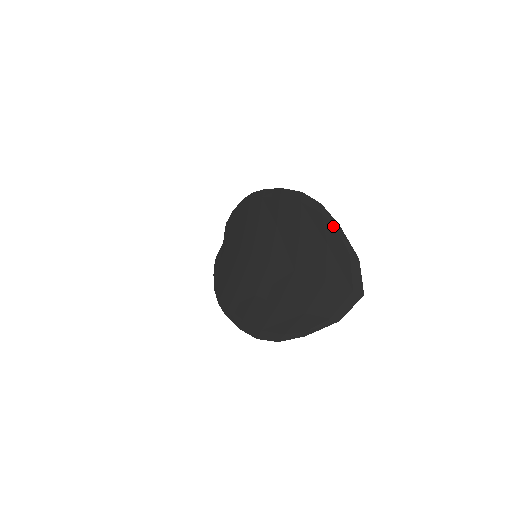
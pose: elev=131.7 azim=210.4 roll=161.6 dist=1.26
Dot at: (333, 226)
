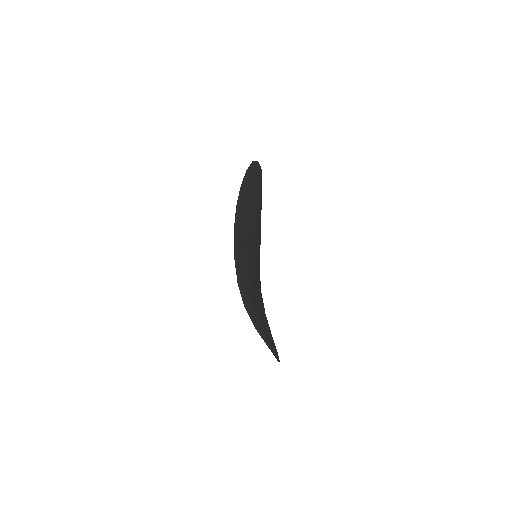
Dot at: (254, 324)
